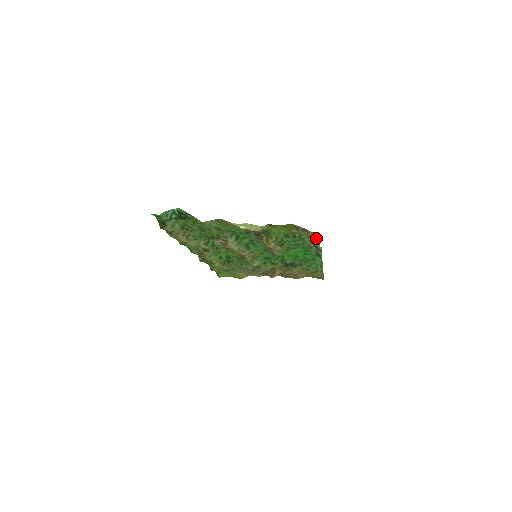
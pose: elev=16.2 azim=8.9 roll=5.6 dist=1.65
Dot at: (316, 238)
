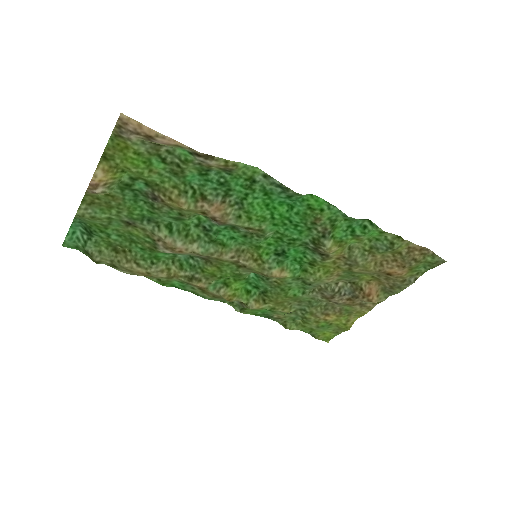
Dot at: (138, 127)
